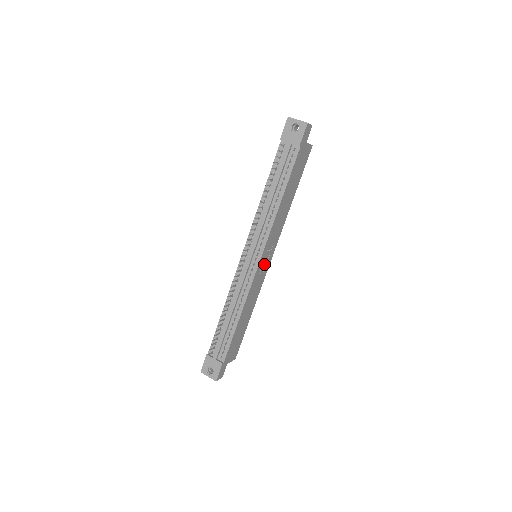
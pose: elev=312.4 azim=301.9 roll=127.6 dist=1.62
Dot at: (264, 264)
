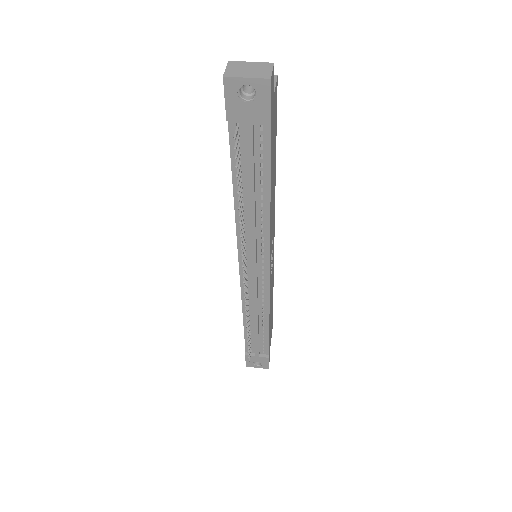
Dot at: occluded
